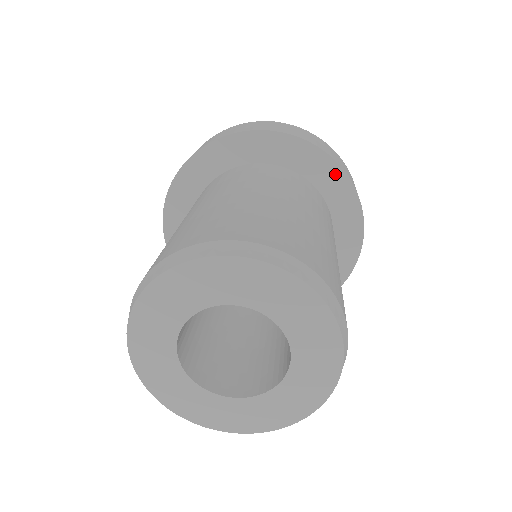
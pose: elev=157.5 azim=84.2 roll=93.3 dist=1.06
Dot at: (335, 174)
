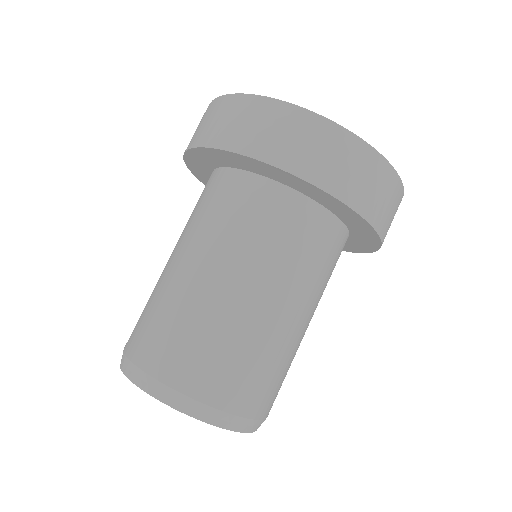
Dot at: (264, 166)
